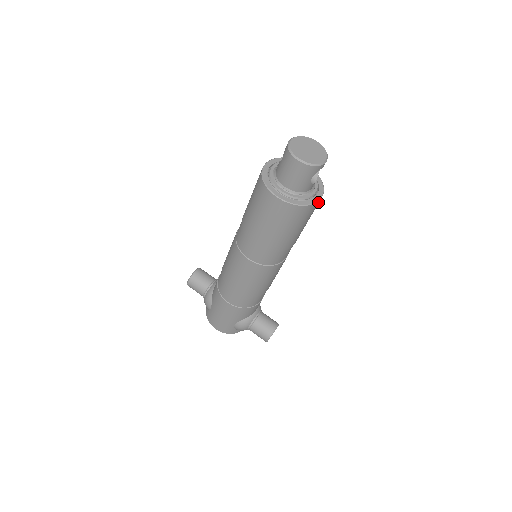
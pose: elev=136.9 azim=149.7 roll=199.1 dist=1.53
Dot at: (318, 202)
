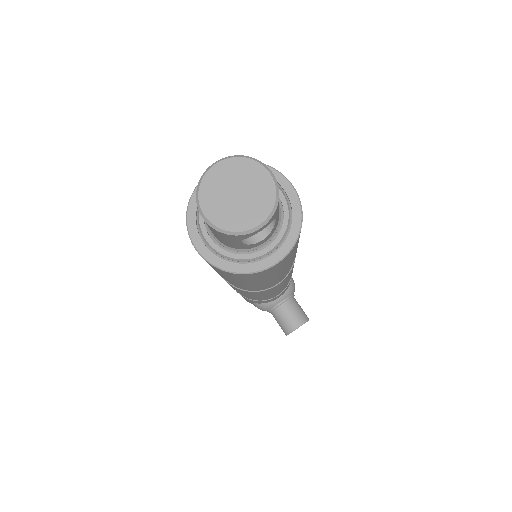
Dot at: (273, 266)
